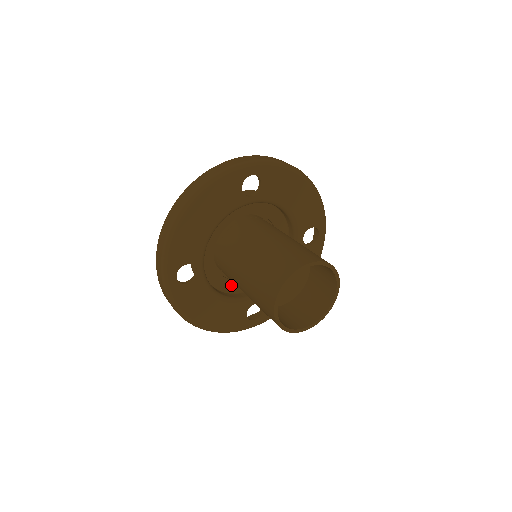
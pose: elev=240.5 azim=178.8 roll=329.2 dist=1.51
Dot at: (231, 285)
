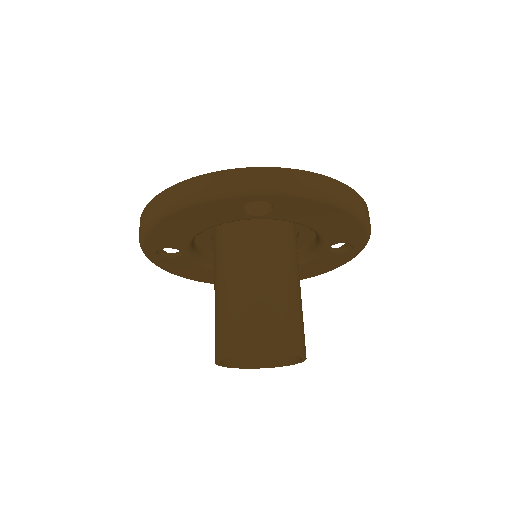
Dot at: occluded
